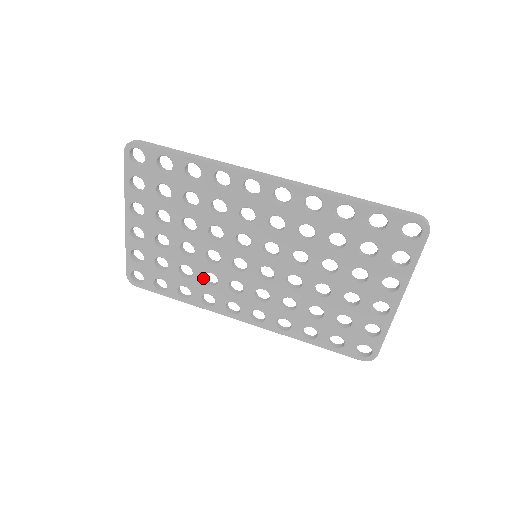
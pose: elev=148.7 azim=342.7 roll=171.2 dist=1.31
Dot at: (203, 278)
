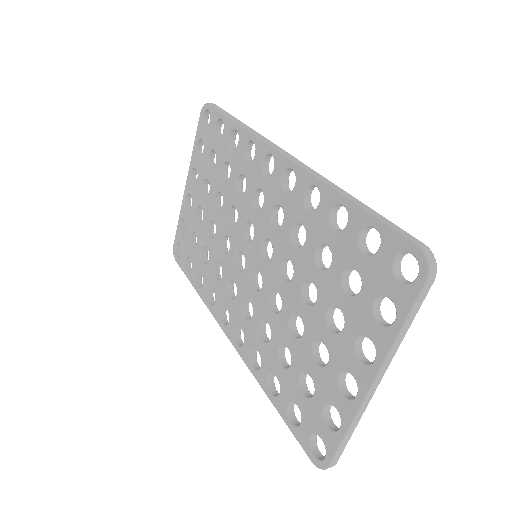
Dot at: (214, 268)
